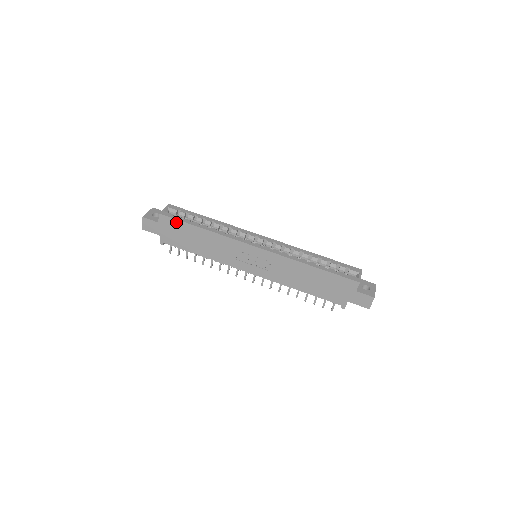
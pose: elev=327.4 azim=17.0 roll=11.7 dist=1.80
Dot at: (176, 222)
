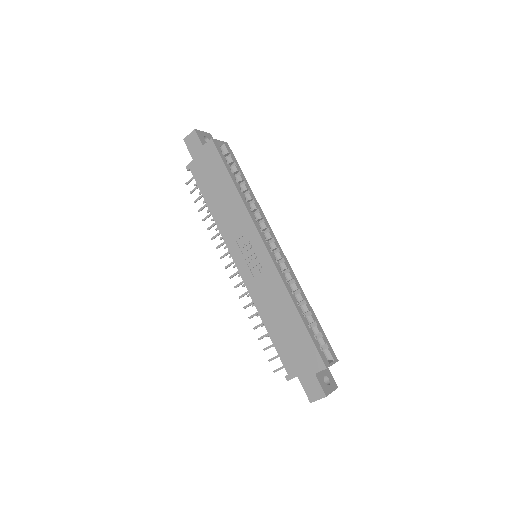
Dot at: (218, 159)
